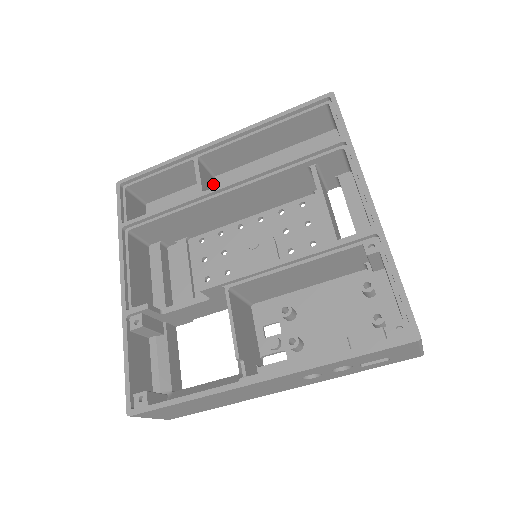
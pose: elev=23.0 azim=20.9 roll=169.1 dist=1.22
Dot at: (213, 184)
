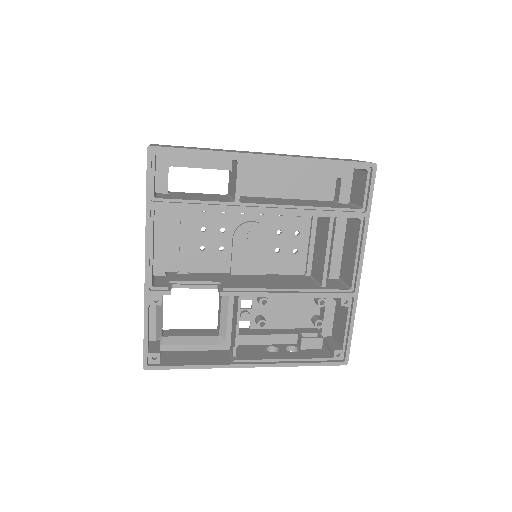
Dot at: occluded
